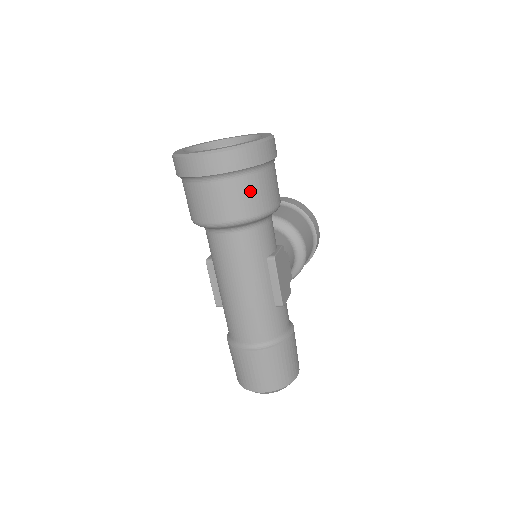
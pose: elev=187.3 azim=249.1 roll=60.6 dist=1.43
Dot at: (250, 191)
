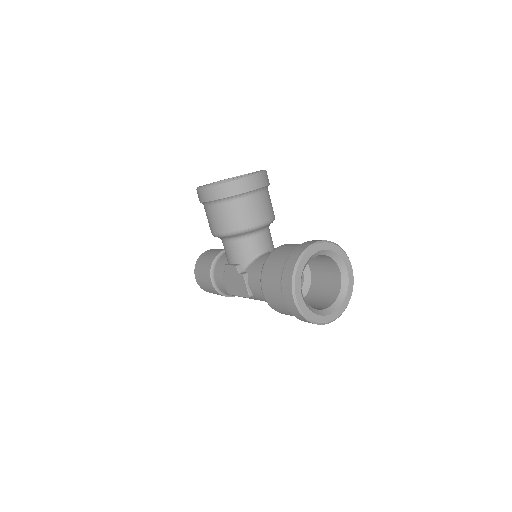
Dot at: occluded
